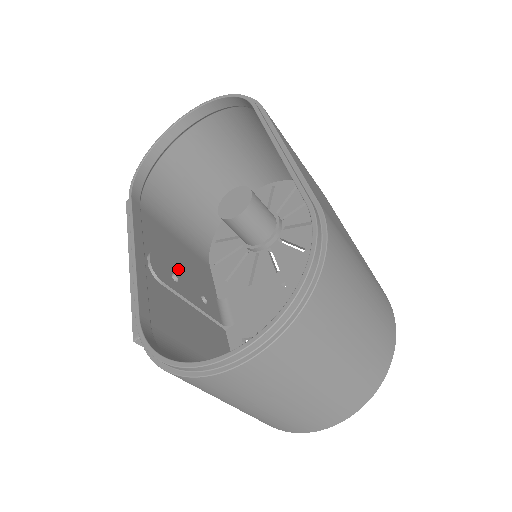
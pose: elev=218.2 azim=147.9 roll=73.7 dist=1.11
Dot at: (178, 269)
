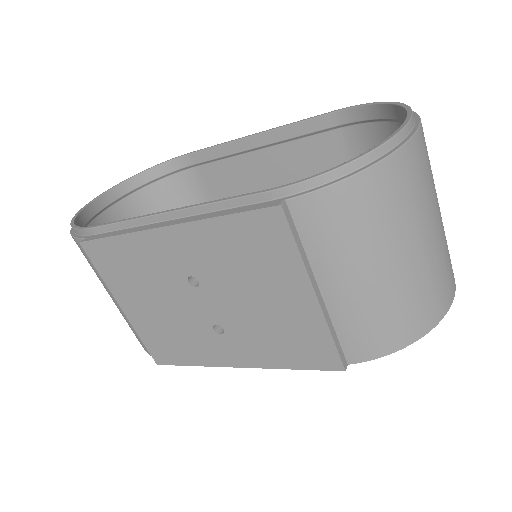
Dot at: occluded
